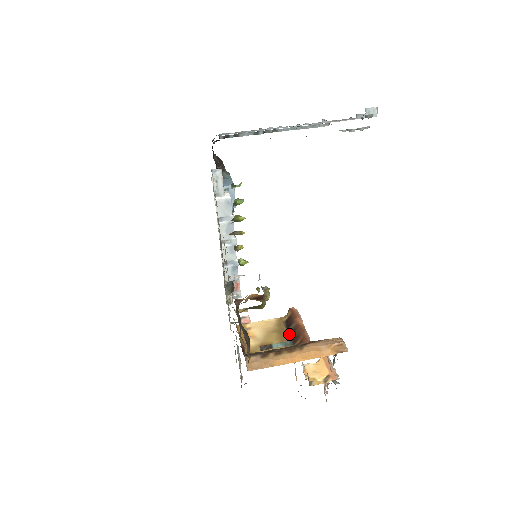
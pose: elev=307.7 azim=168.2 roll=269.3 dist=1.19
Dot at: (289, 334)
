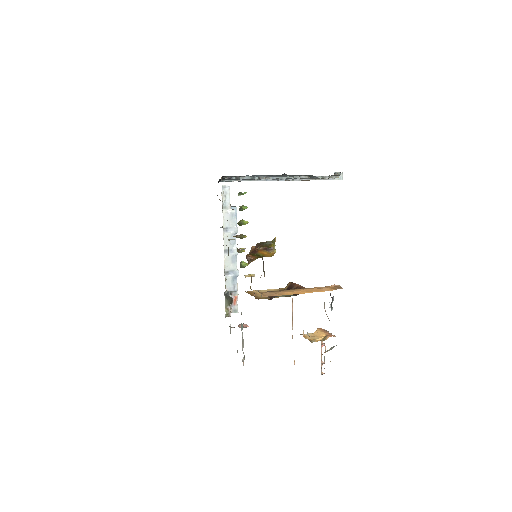
Dot at: occluded
